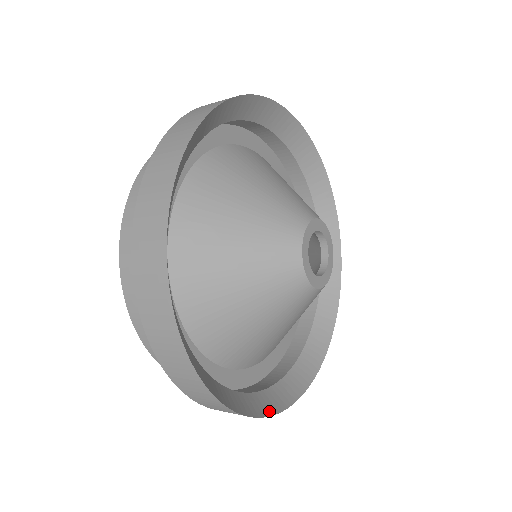
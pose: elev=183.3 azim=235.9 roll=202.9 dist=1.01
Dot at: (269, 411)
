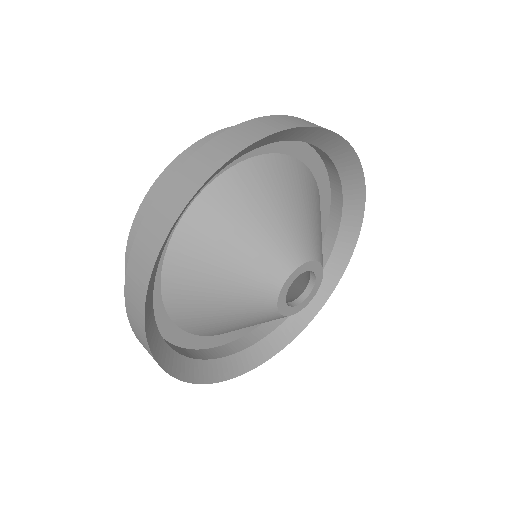
Dot at: (196, 379)
